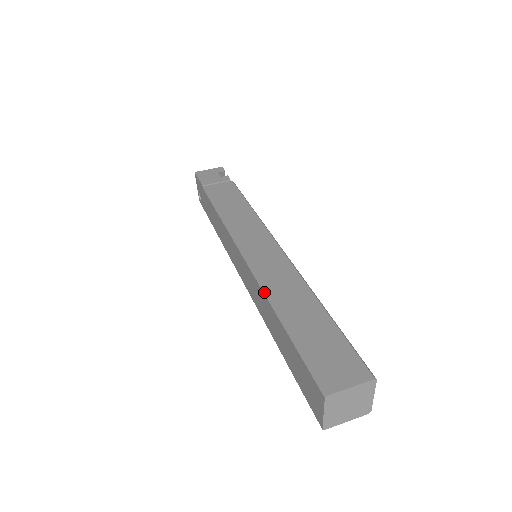
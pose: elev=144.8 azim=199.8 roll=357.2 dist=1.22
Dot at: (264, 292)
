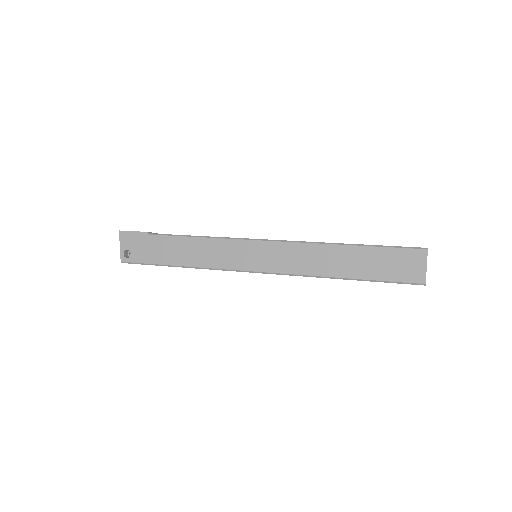
Dot at: (319, 243)
